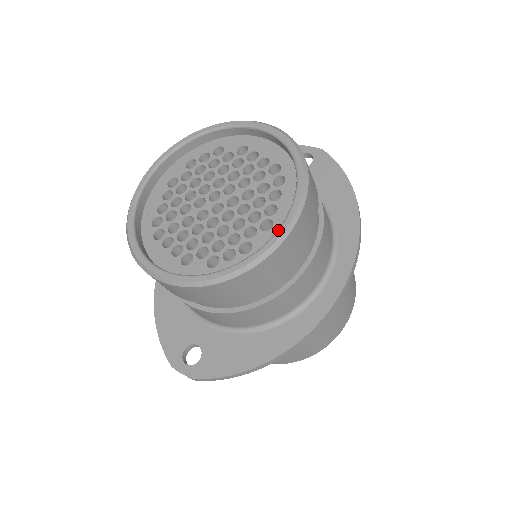
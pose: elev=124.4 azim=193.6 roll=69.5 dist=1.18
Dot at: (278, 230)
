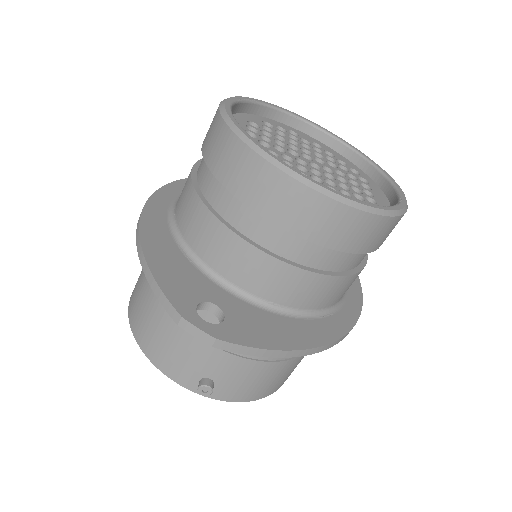
Dot at: (400, 202)
